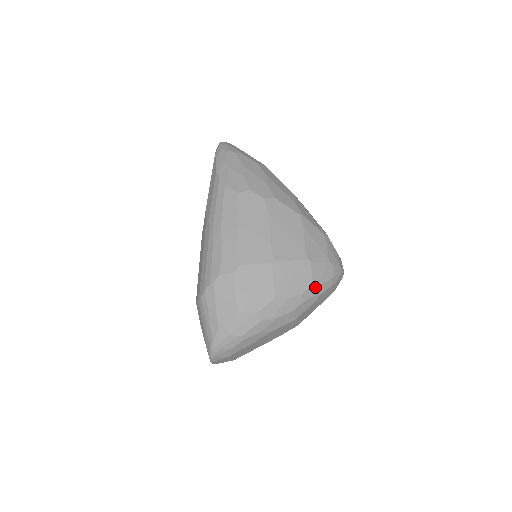
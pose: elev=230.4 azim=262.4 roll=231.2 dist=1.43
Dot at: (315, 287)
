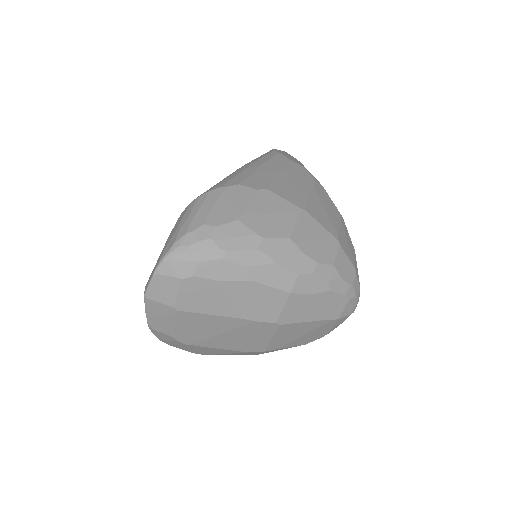
Dot at: (332, 272)
